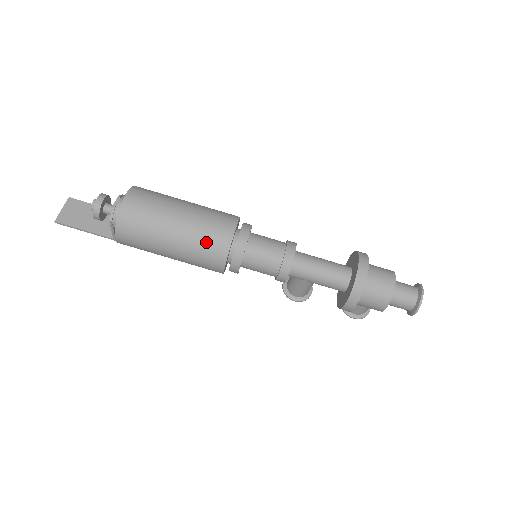
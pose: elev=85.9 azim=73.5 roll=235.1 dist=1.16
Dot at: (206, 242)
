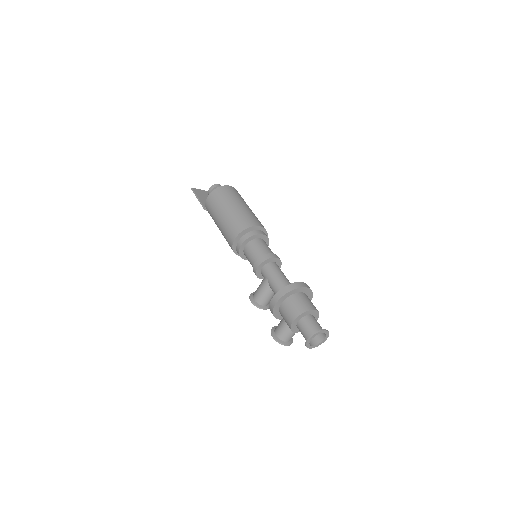
Dot at: (241, 219)
